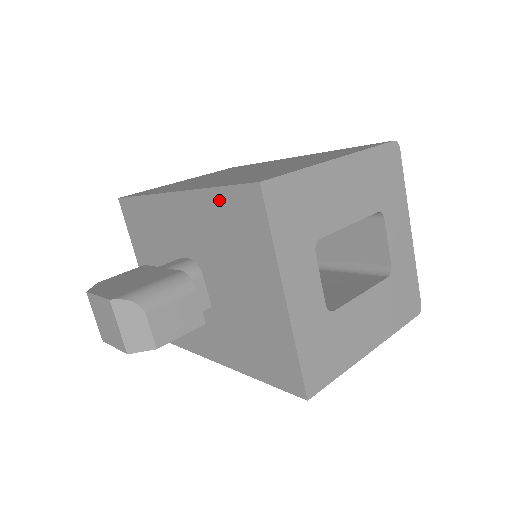
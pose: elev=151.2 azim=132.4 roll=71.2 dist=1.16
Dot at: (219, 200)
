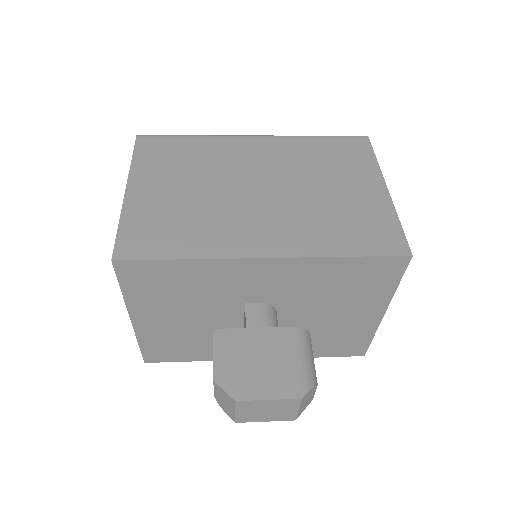
Dot at: (347, 265)
